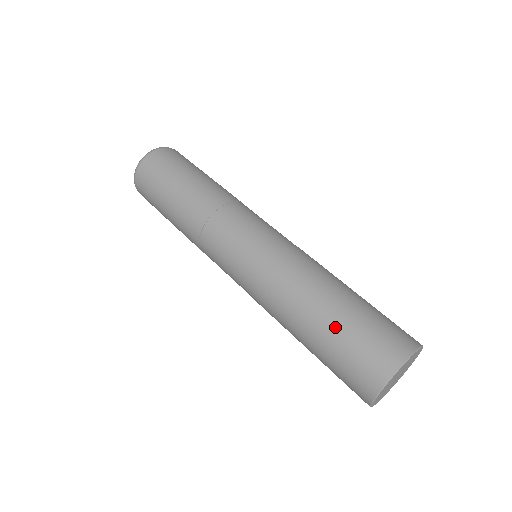
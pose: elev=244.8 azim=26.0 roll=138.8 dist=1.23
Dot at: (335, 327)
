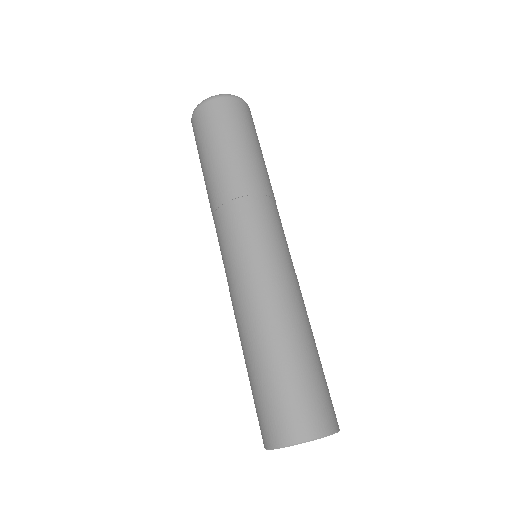
Dot at: (304, 365)
